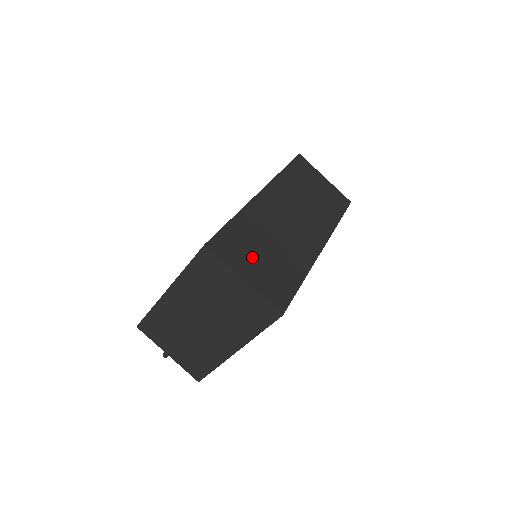
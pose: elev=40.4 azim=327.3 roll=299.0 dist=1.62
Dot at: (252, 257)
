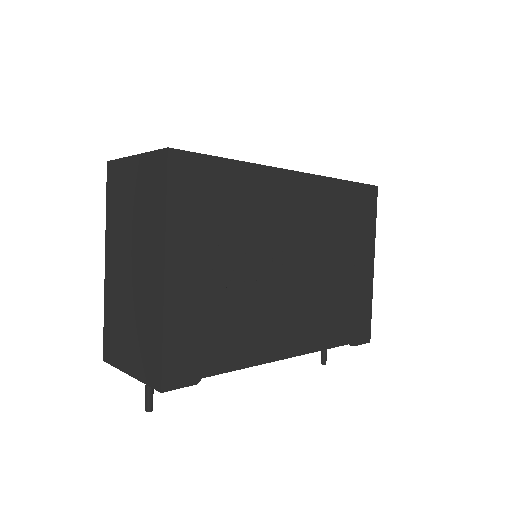
Dot at: occluded
